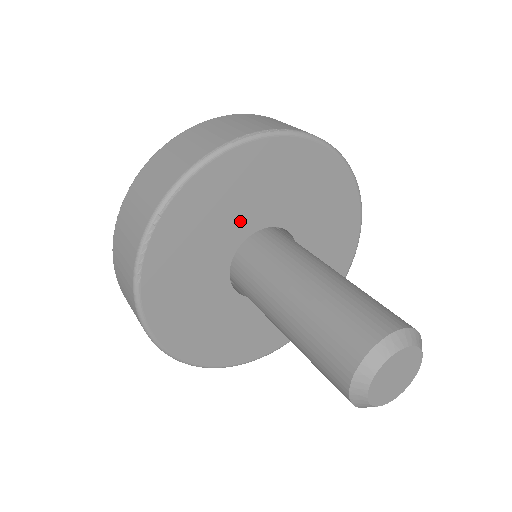
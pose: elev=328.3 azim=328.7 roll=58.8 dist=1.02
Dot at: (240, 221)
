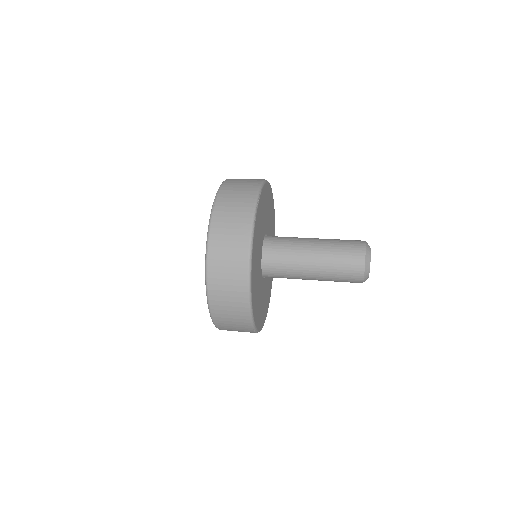
Dot at: (265, 222)
